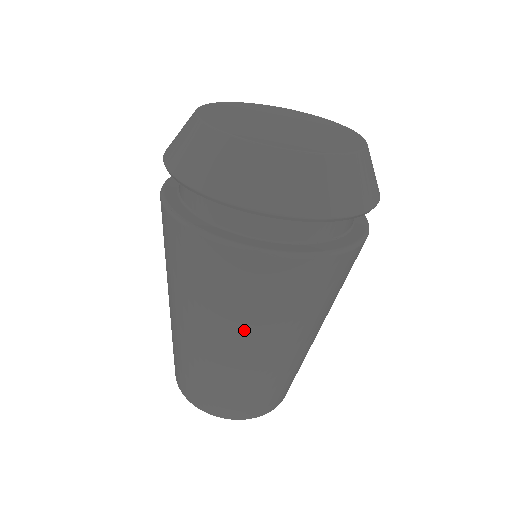
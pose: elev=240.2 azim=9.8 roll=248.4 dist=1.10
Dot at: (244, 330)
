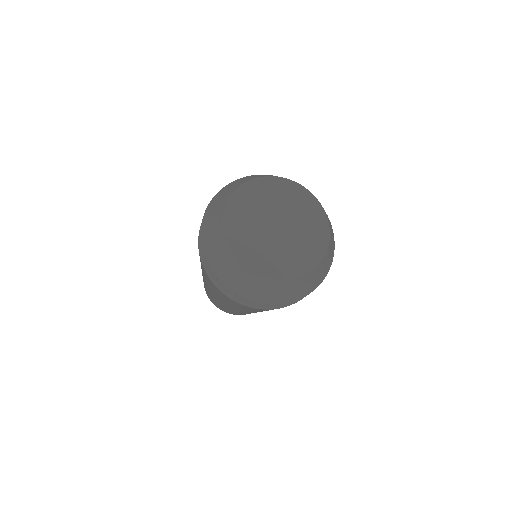
Dot at: occluded
